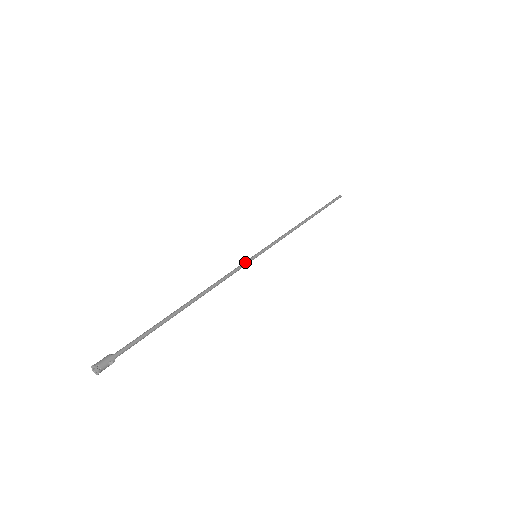
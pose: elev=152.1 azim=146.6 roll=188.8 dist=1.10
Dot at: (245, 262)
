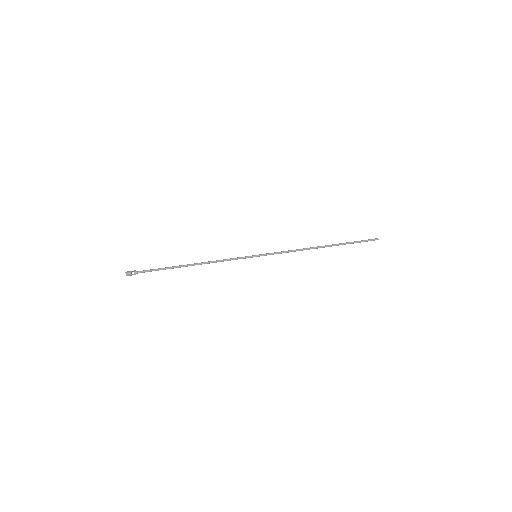
Dot at: occluded
